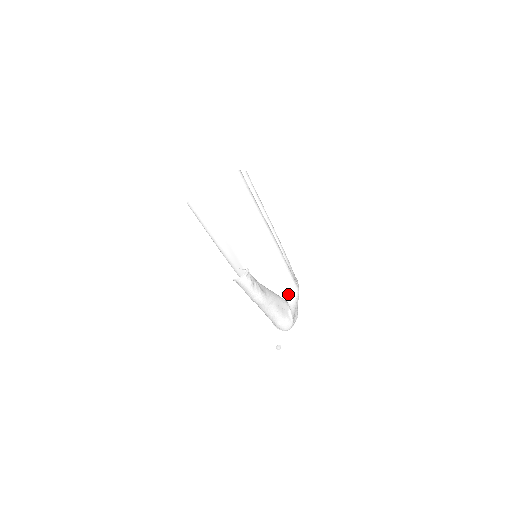
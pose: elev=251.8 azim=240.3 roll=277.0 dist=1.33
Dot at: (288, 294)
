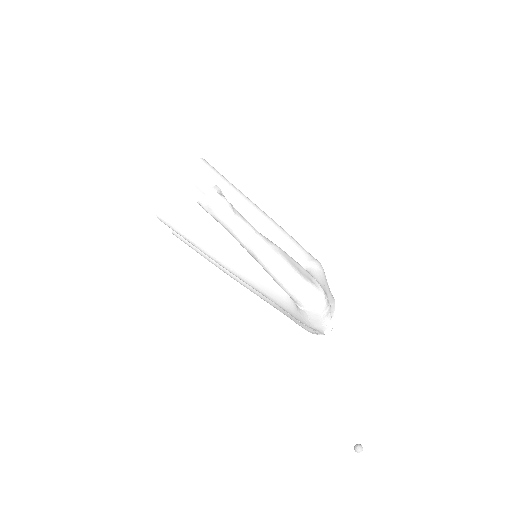
Dot at: (305, 265)
